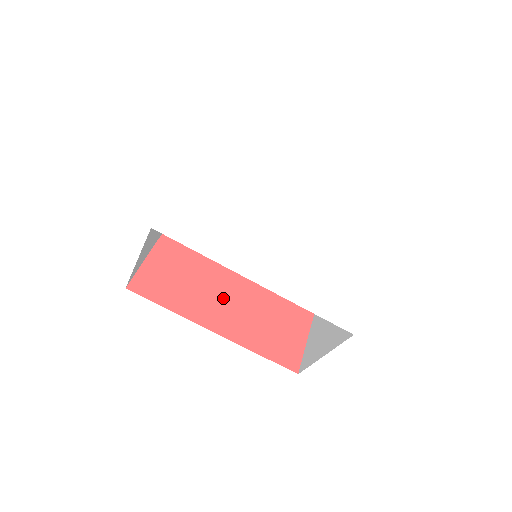
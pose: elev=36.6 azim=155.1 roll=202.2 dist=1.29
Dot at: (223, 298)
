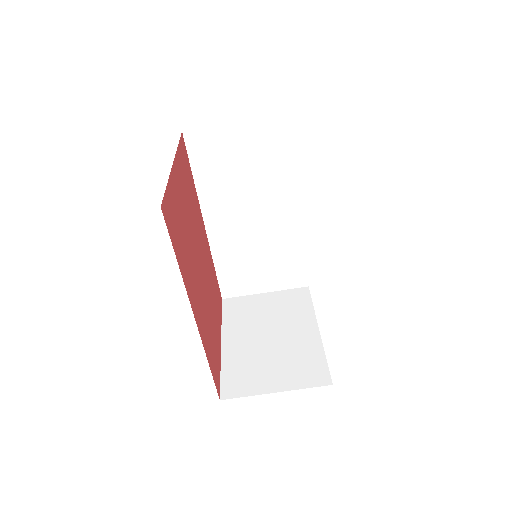
Dot at: (197, 279)
